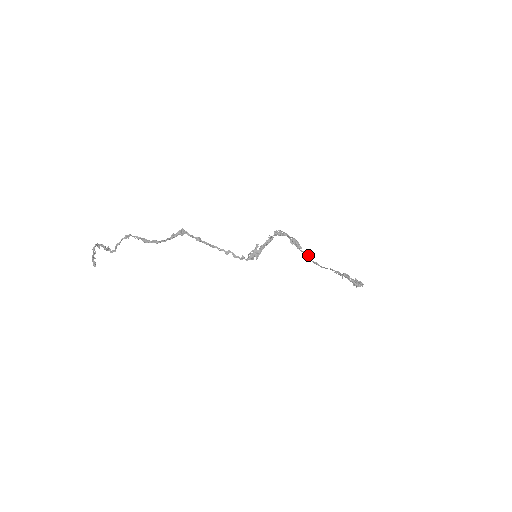
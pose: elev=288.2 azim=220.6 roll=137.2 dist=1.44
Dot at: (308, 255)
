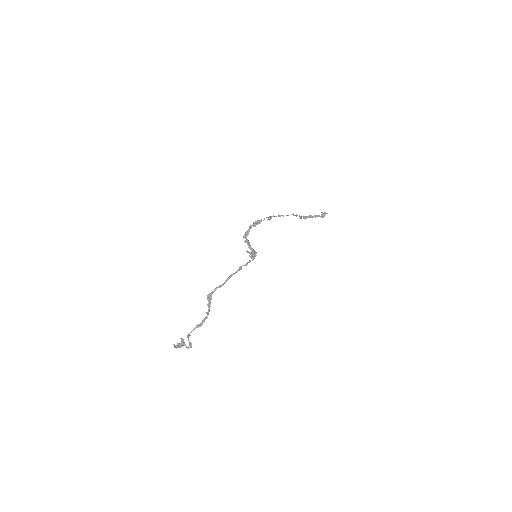
Dot at: (268, 217)
